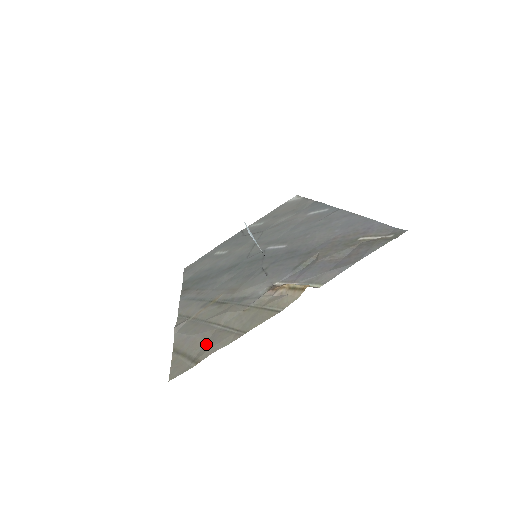
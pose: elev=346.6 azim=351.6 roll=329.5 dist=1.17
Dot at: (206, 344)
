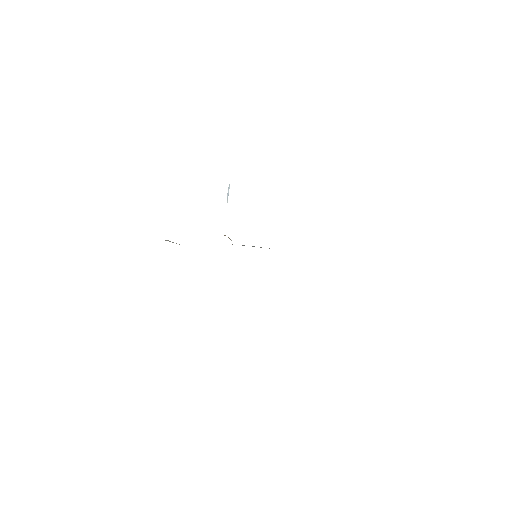
Dot at: occluded
